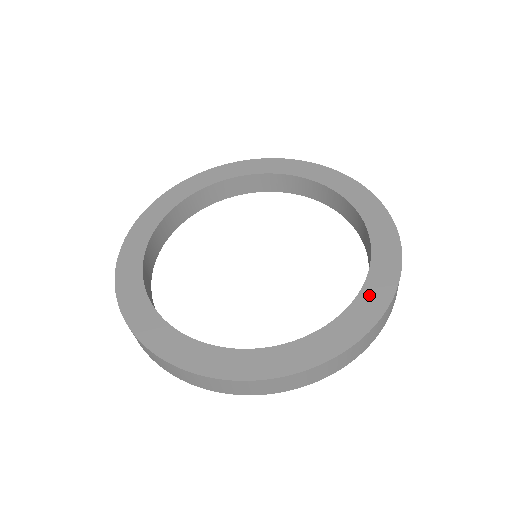
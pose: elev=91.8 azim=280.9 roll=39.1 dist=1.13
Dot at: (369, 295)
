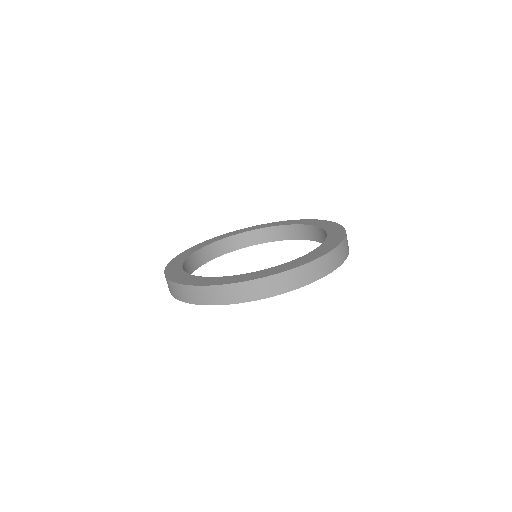
Dot at: (333, 234)
